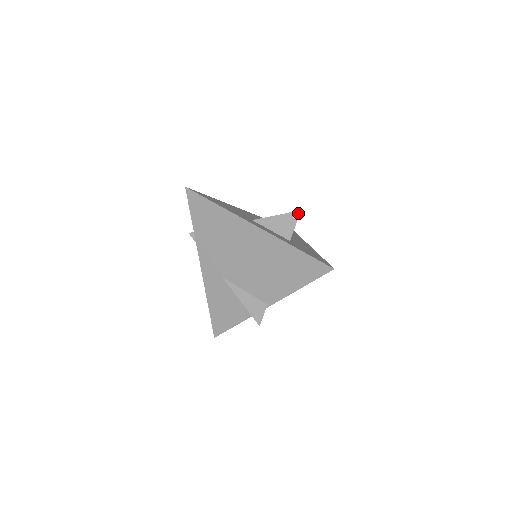
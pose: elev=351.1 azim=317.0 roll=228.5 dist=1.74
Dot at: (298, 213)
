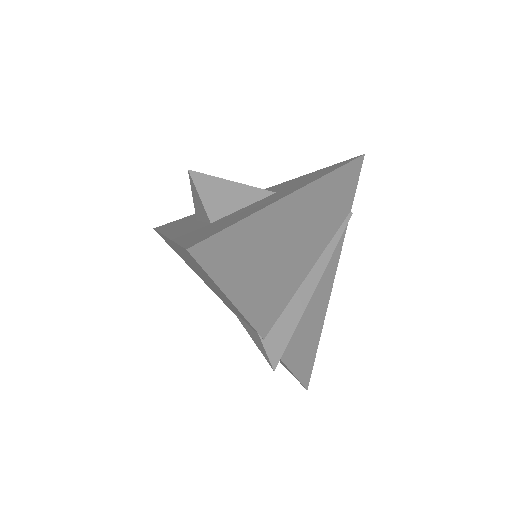
Dot at: (190, 176)
